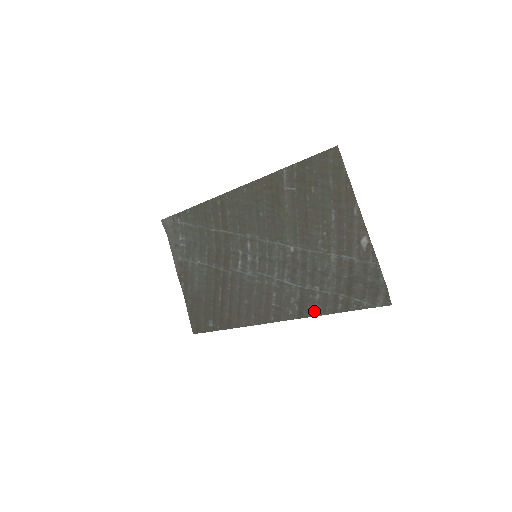
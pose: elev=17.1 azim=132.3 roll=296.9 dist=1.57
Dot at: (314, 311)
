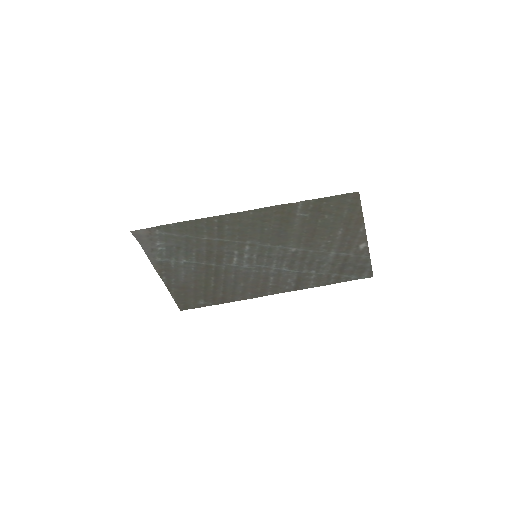
Dot at: (309, 285)
